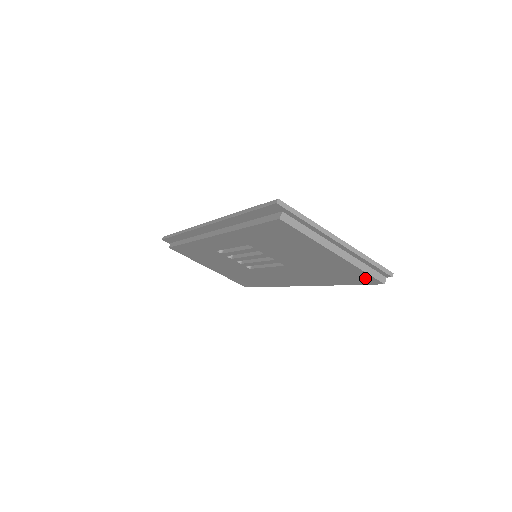
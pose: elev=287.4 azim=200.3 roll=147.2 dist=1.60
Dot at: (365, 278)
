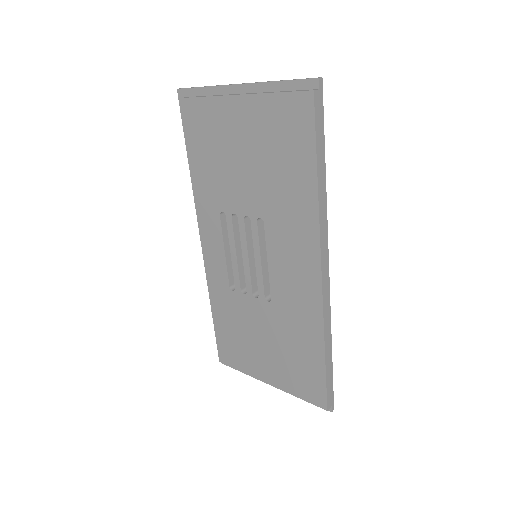
Dot at: (297, 110)
